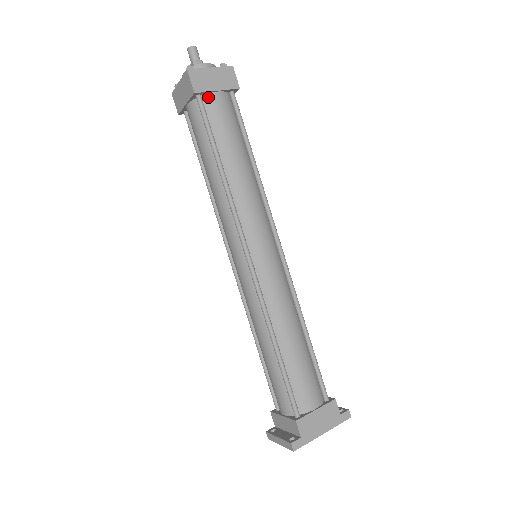
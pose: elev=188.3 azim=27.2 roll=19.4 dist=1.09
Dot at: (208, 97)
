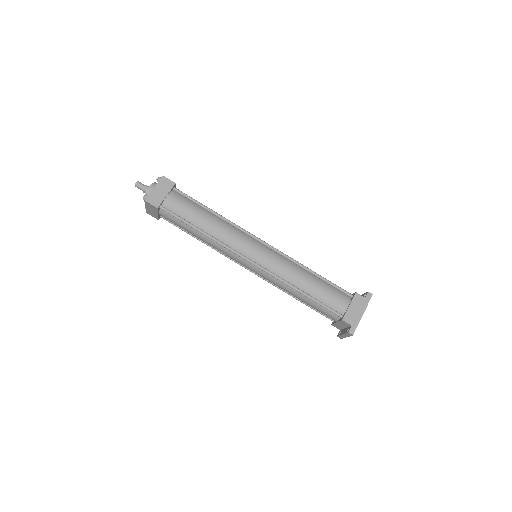
Dot at: (165, 203)
